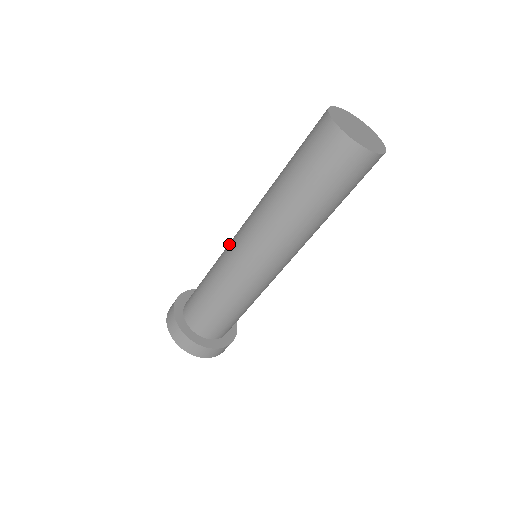
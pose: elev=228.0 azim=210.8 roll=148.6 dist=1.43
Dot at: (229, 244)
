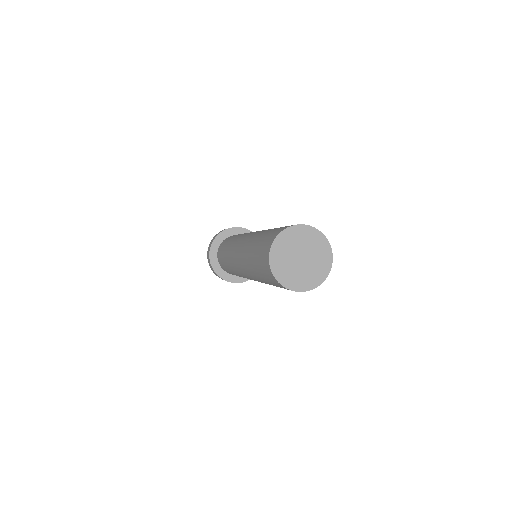
Dot at: (237, 240)
